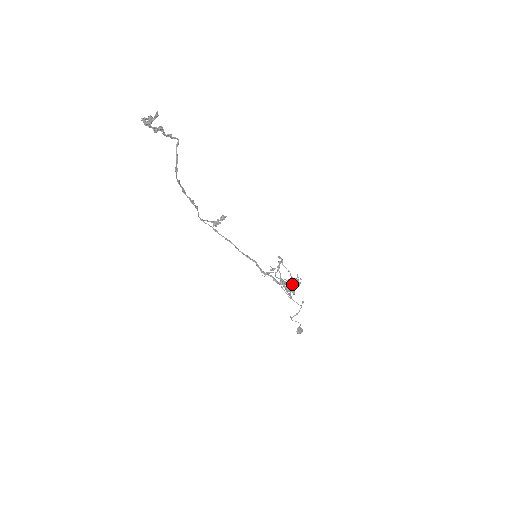
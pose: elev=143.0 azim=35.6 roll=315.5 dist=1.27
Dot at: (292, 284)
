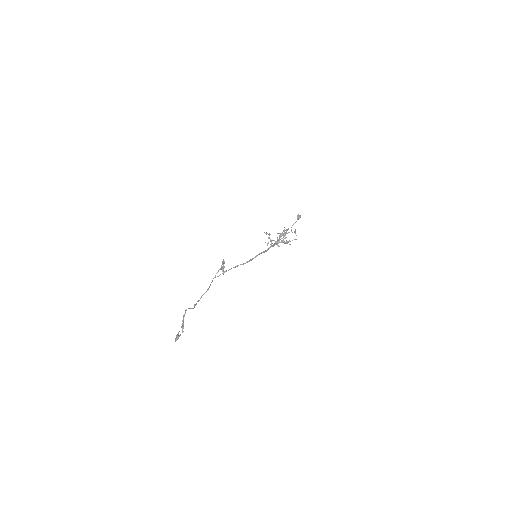
Dot at: (283, 235)
